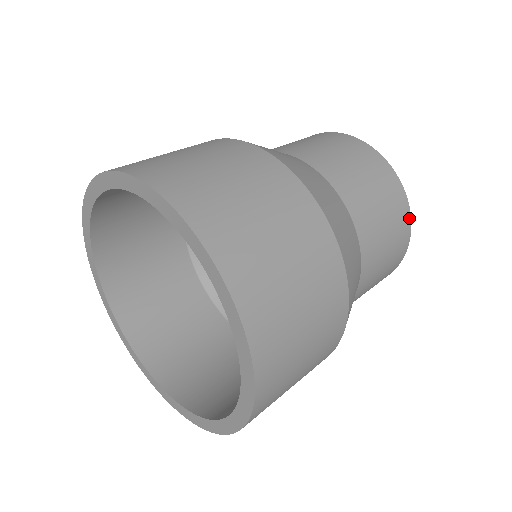
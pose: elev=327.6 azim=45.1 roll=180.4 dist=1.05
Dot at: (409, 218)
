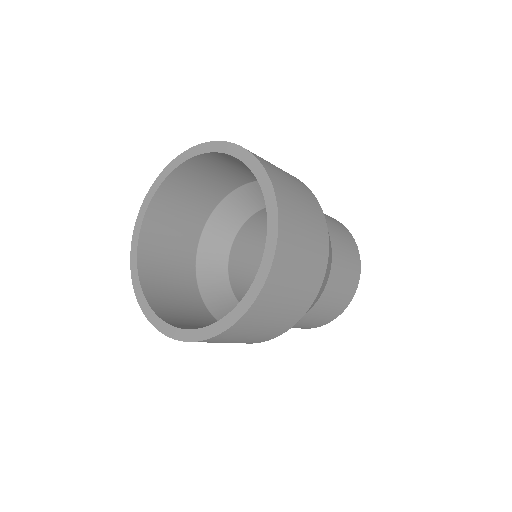
Dot at: occluded
